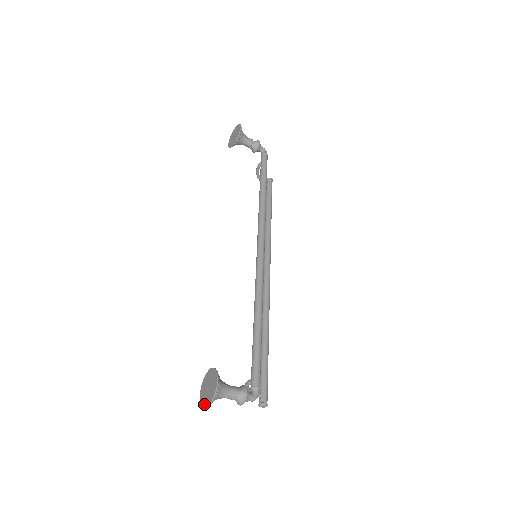
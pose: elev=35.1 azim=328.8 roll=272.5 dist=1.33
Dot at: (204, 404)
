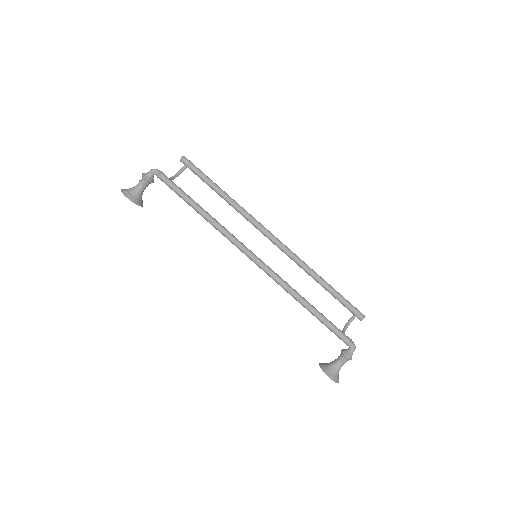
Dot at: occluded
